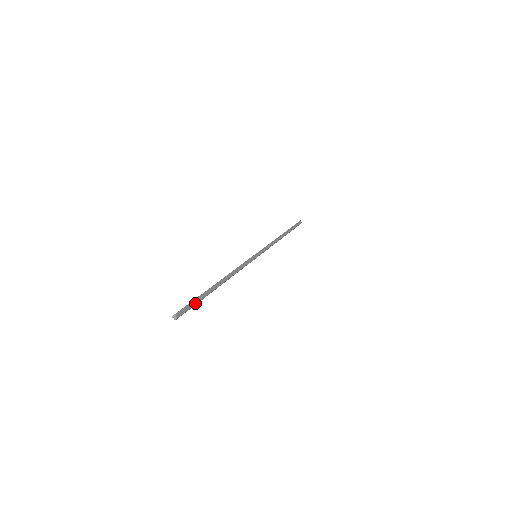
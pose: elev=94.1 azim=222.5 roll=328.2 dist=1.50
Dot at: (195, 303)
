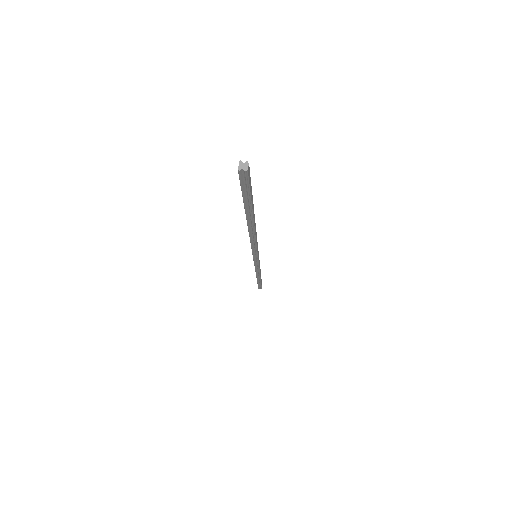
Dot at: occluded
